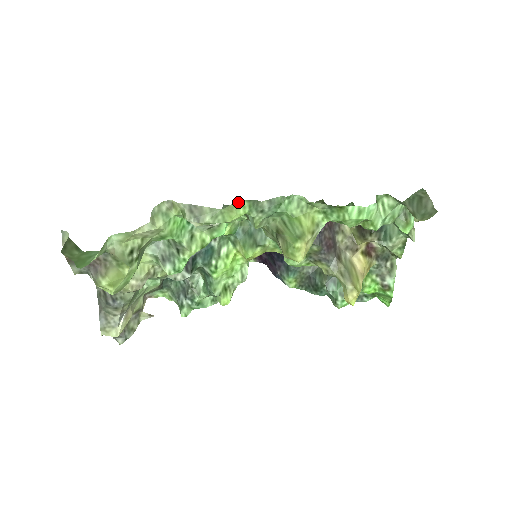
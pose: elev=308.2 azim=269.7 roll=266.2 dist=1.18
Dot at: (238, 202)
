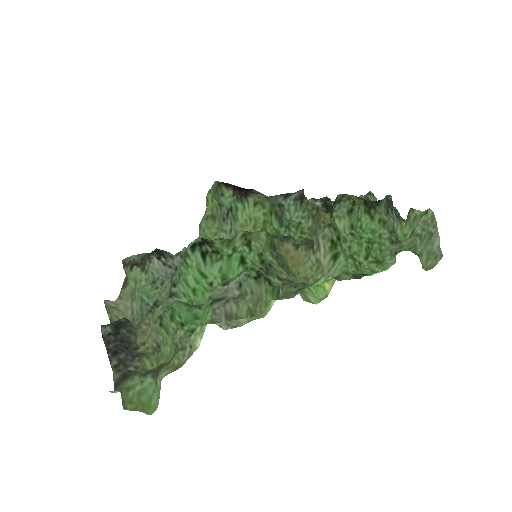
Dot at: (271, 300)
